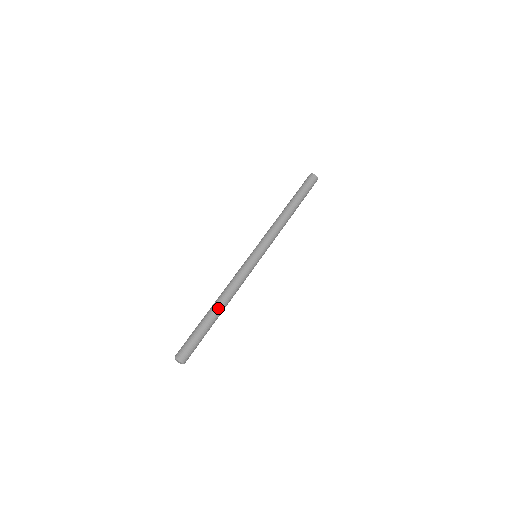
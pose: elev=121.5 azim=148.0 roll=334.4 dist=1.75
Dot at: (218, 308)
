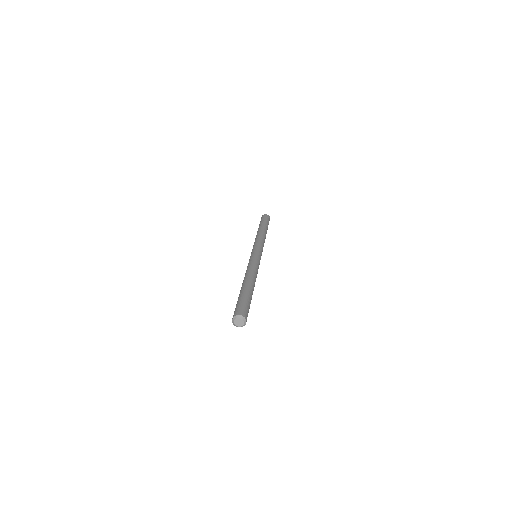
Dot at: (254, 285)
